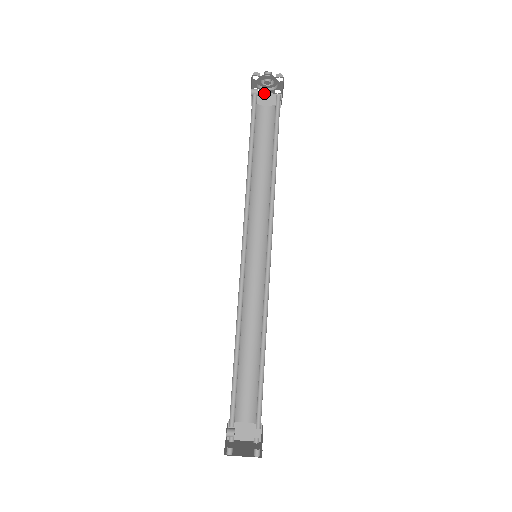
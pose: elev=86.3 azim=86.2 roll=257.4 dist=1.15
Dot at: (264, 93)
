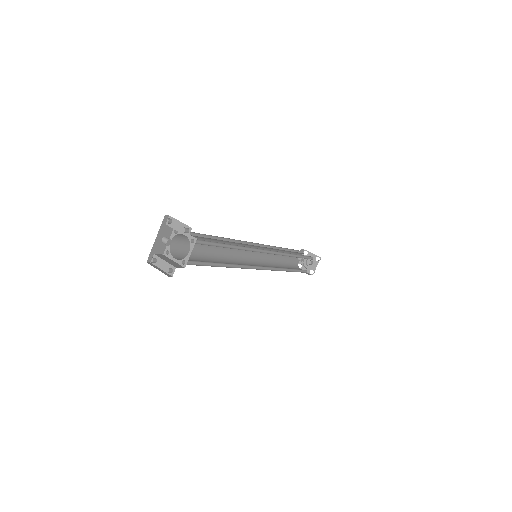
Dot at: occluded
